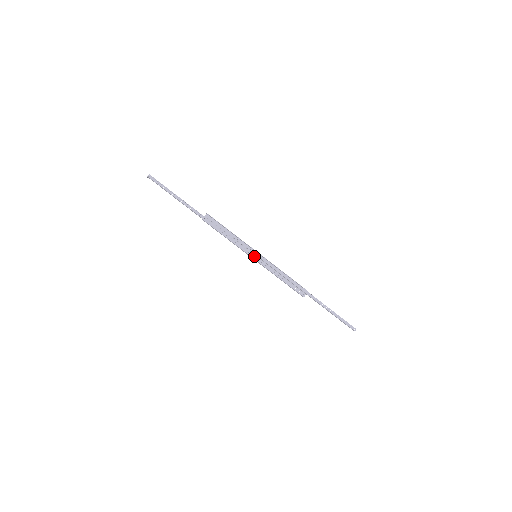
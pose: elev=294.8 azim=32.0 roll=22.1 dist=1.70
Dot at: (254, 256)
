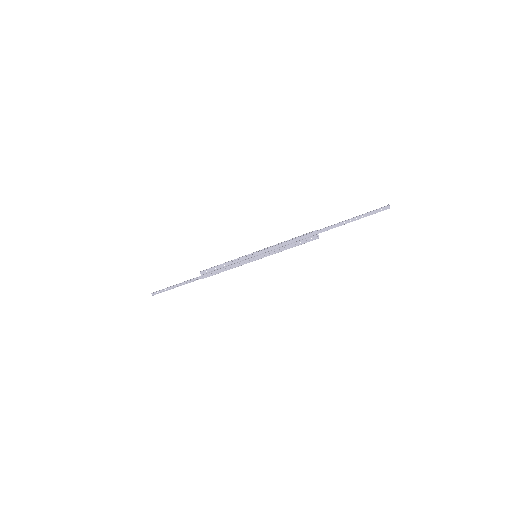
Dot at: (255, 258)
